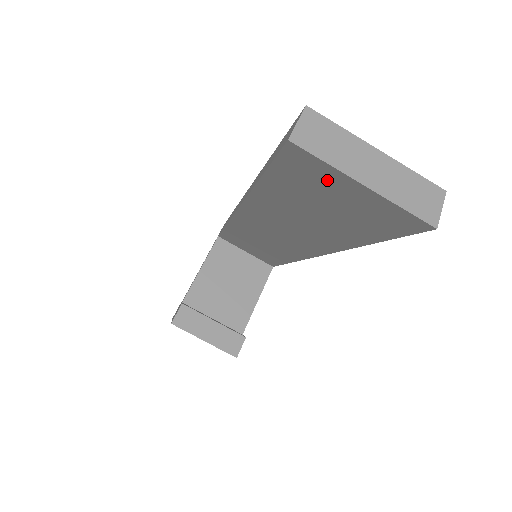
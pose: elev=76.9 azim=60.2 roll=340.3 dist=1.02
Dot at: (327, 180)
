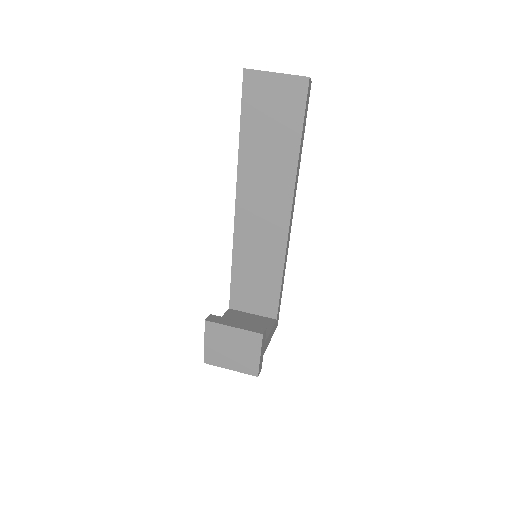
Dot at: (264, 86)
